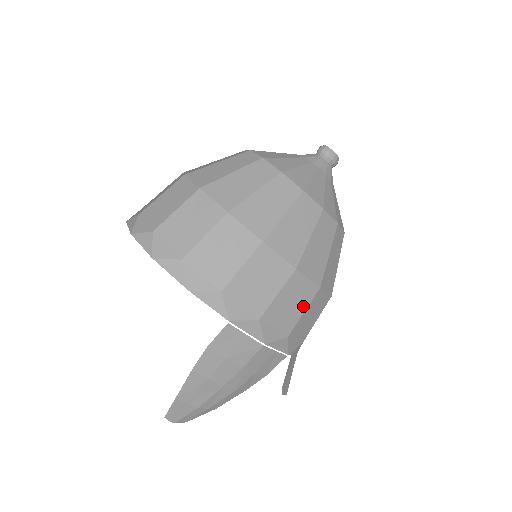
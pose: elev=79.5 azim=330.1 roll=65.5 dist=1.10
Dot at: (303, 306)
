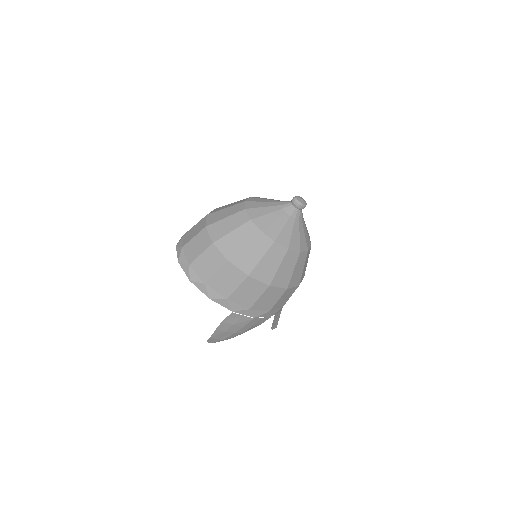
Dot at: (277, 298)
